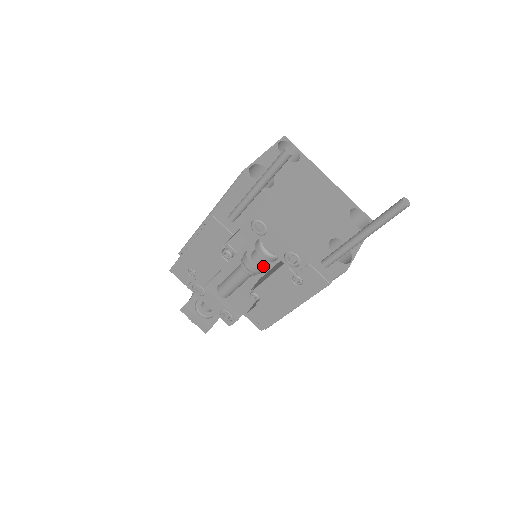
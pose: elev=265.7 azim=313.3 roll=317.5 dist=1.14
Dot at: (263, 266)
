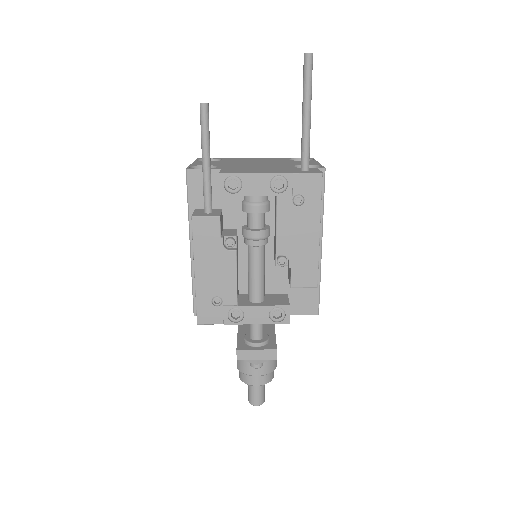
Dot at: (265, 228)
